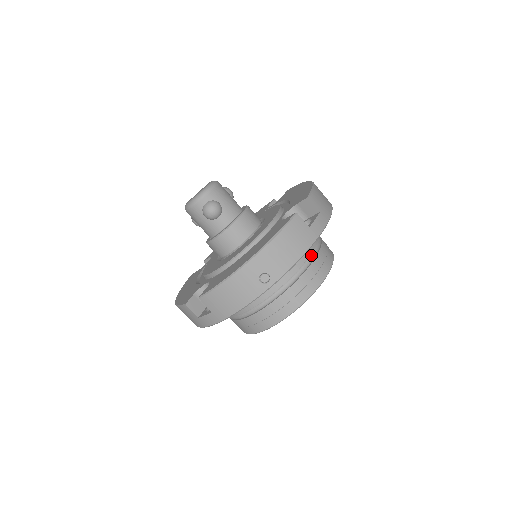
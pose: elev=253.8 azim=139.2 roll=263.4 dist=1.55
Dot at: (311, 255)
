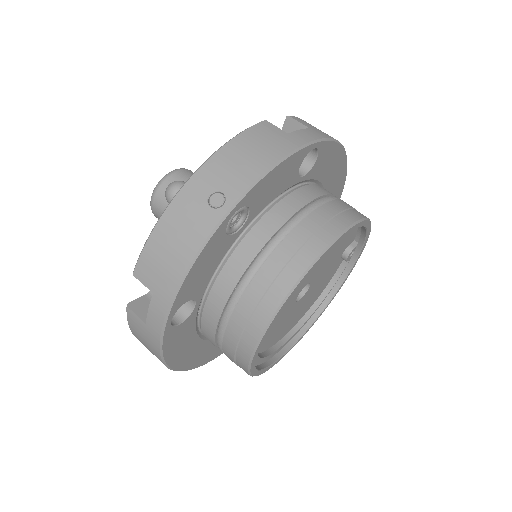
Dot at: (317, 200)
